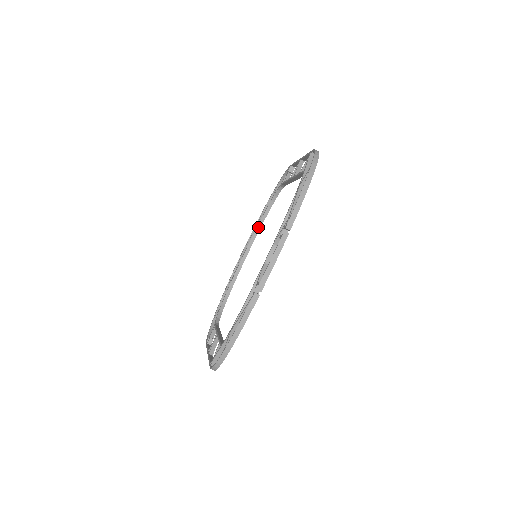
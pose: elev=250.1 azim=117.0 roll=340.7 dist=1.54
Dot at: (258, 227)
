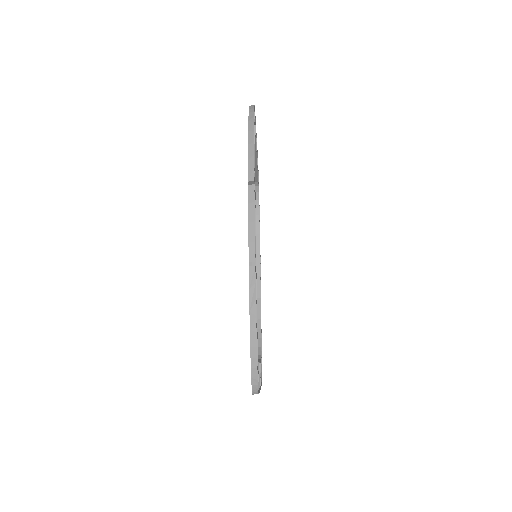
Dot at: (257, 242)
